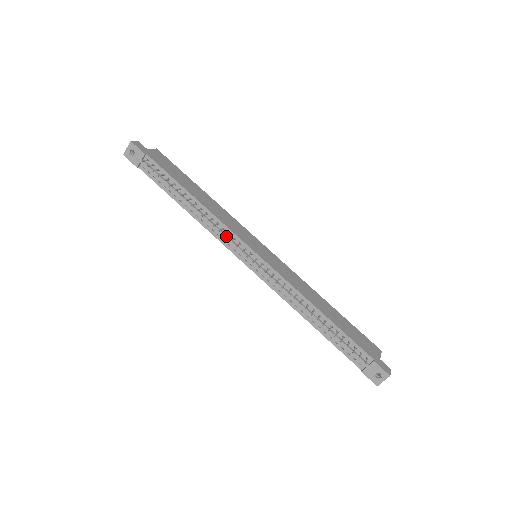
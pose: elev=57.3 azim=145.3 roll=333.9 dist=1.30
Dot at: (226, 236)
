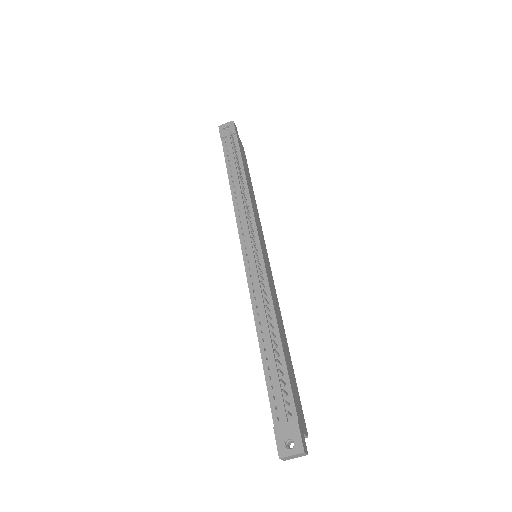
Dot at: (246, 218)
